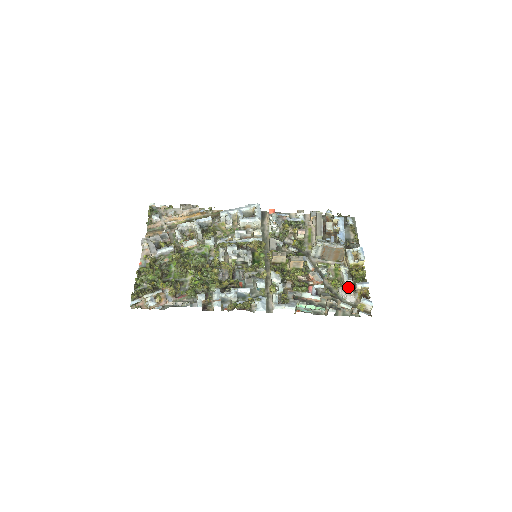
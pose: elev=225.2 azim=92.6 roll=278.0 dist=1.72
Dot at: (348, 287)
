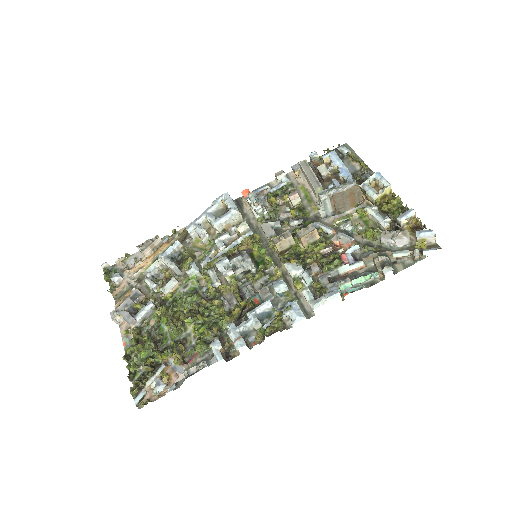
Dot at: (389, 229)
